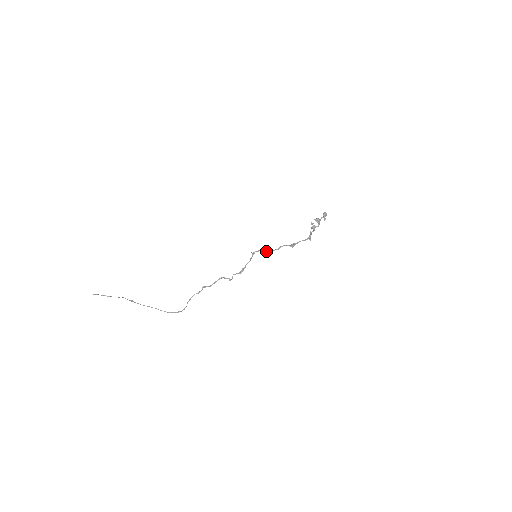
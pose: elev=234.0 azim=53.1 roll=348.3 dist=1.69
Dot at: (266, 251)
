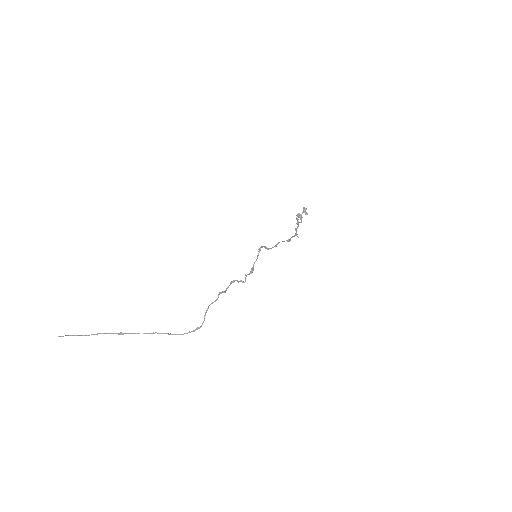
Dot at: occluded
